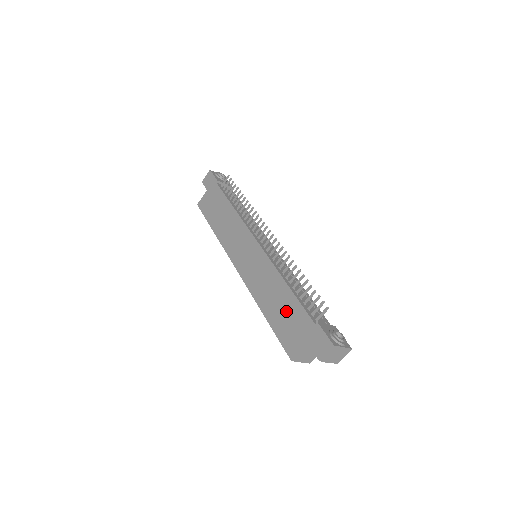
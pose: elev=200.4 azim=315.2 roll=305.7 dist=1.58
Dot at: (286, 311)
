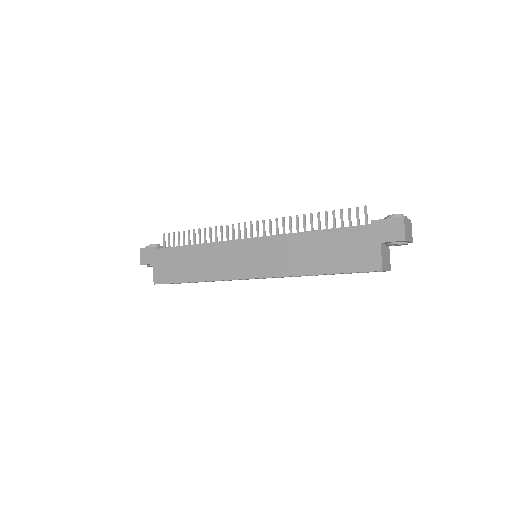
Dot at: (335, 247)
